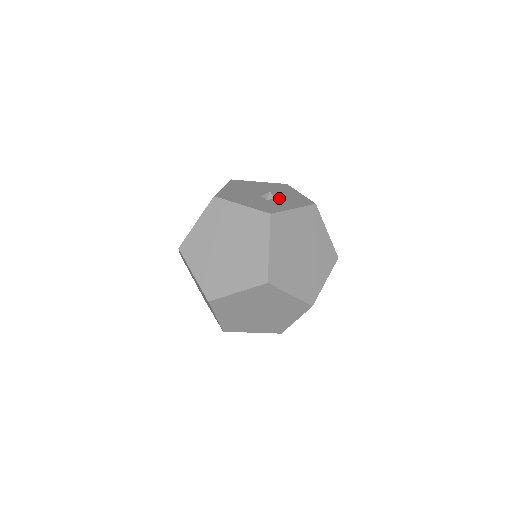
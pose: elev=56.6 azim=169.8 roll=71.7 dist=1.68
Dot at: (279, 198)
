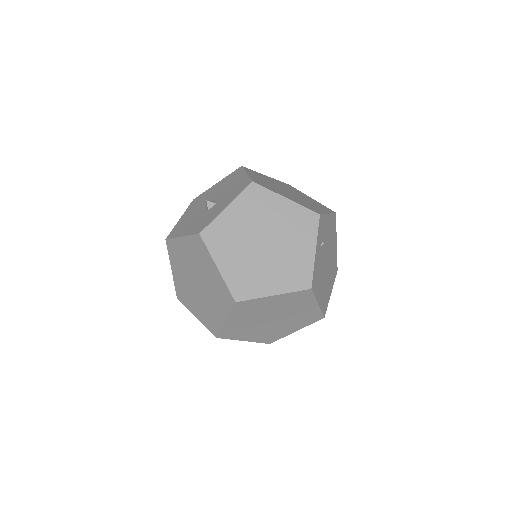
Dot at: (220, 199)
